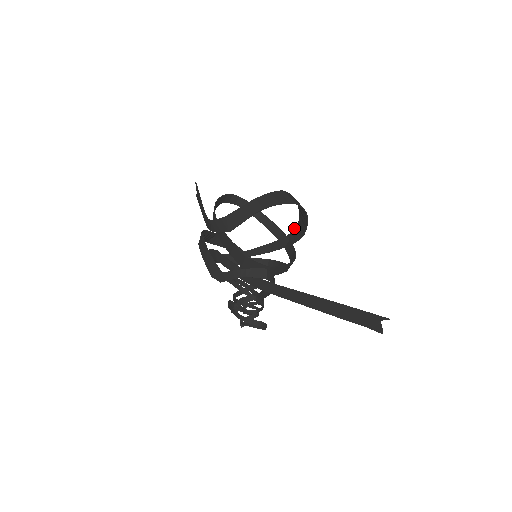
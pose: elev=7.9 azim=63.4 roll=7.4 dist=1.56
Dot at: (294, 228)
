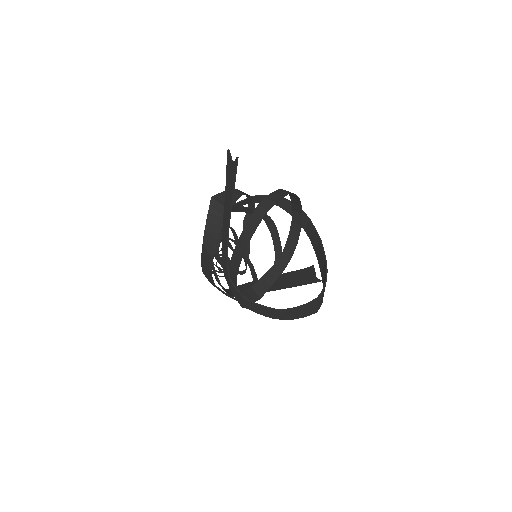
Dot at: (314, 227)
